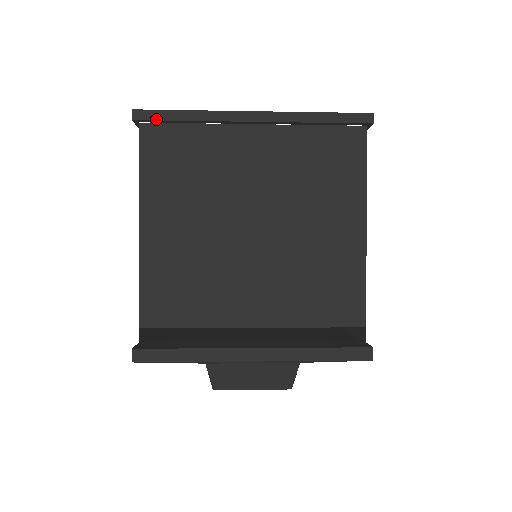
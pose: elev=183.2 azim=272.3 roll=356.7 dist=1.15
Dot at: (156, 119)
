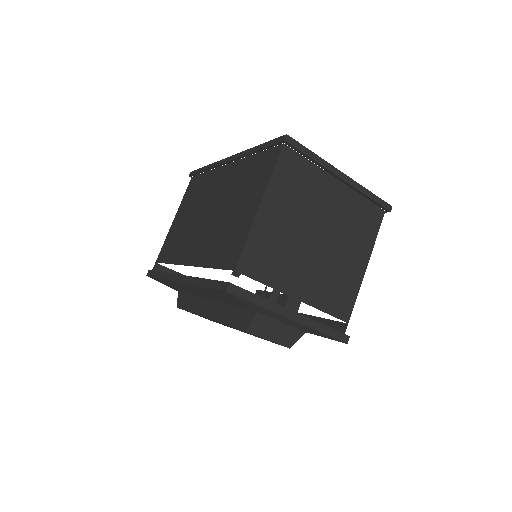
Dot at: (297, 148)
